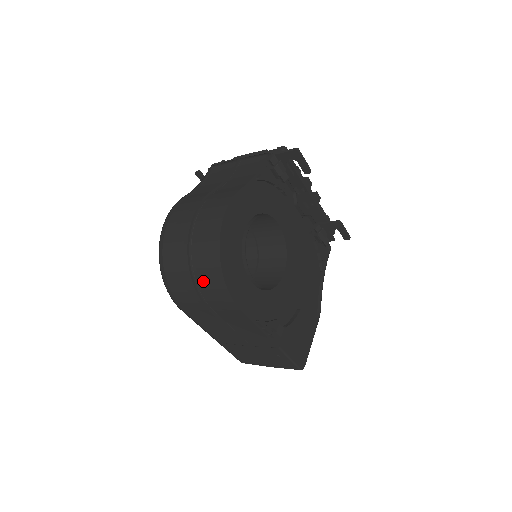
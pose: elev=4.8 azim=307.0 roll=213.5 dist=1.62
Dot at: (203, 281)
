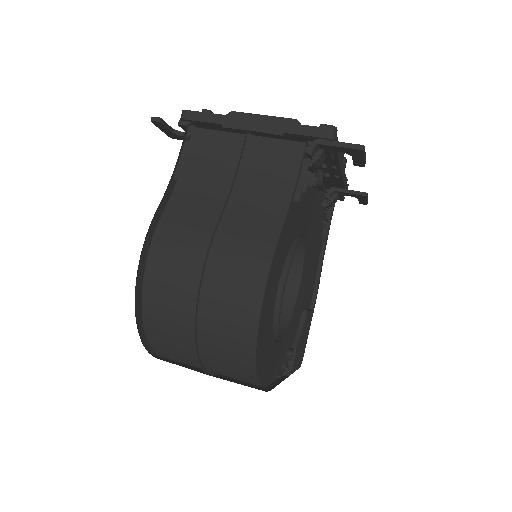
Dot at: (219, 368)
